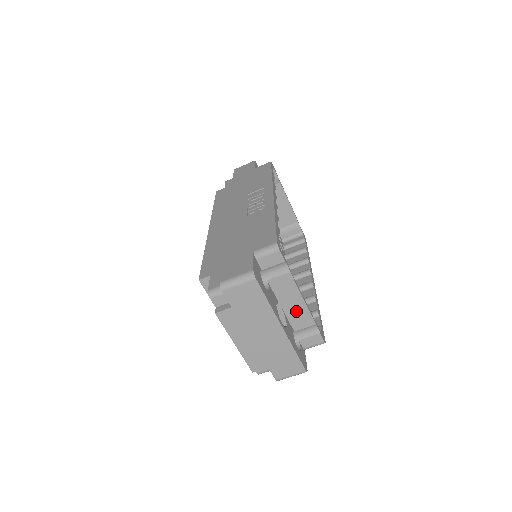
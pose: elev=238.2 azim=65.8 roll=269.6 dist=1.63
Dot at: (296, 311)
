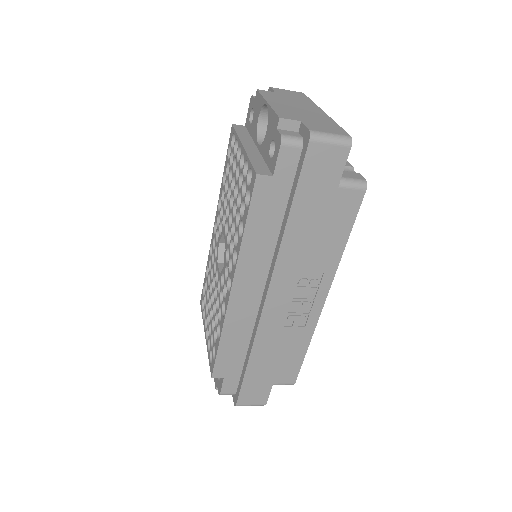
Dot at: occluded
